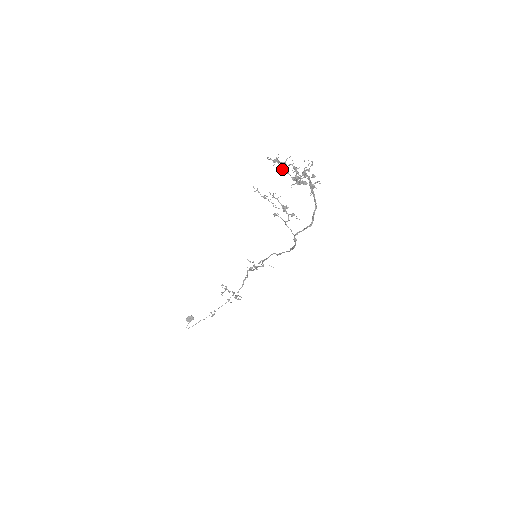
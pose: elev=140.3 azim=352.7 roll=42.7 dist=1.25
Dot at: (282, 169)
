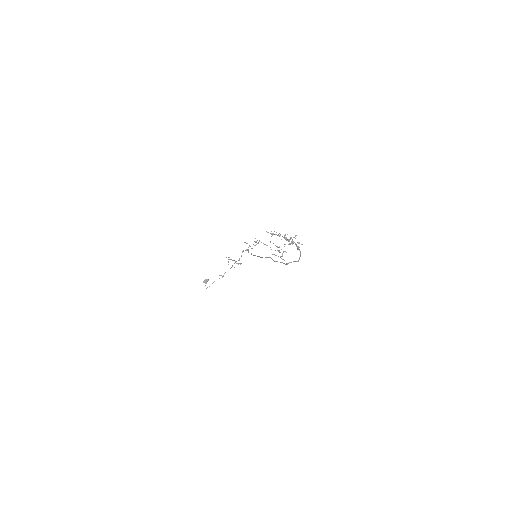
Dot at: (276, 232)
